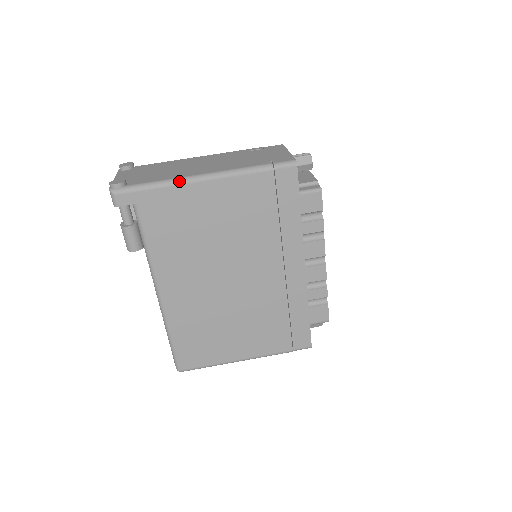
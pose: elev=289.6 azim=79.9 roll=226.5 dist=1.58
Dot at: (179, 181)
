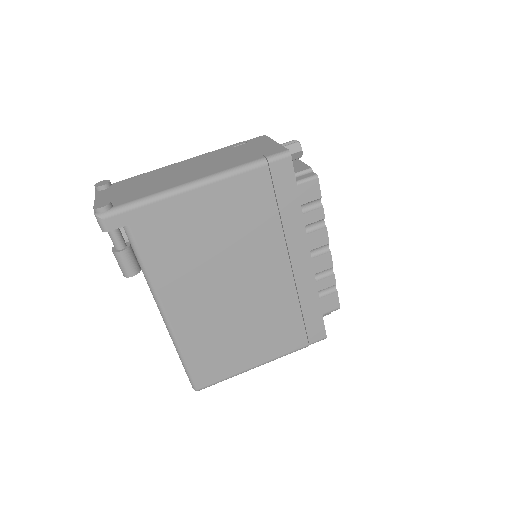
Dot at: (170, 193)
